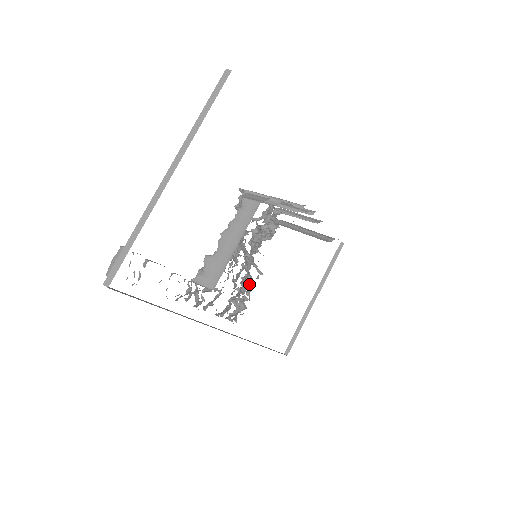
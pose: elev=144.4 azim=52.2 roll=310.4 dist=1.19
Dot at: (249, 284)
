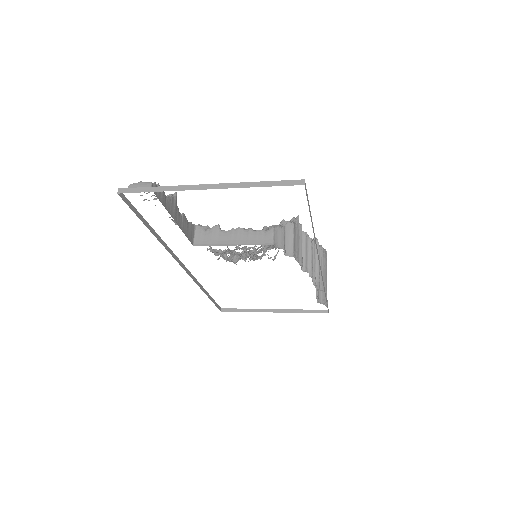
Dot at: occluded
